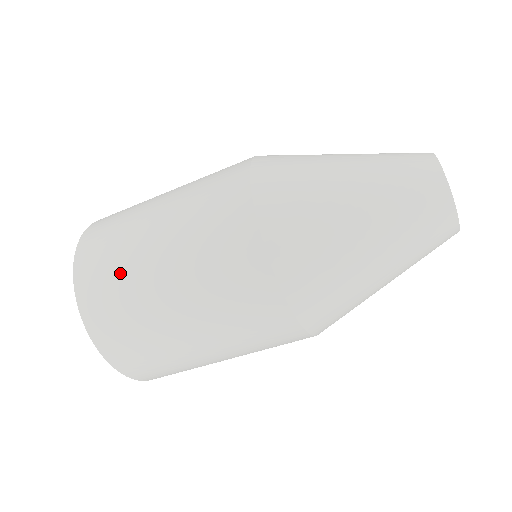
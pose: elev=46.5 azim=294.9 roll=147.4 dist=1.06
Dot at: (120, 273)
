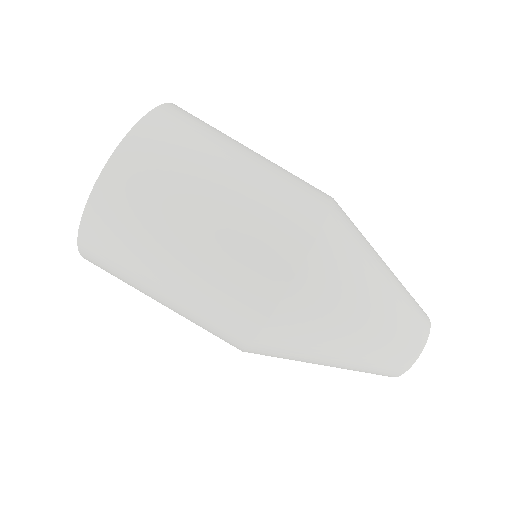
Dot at: (163, 188)
